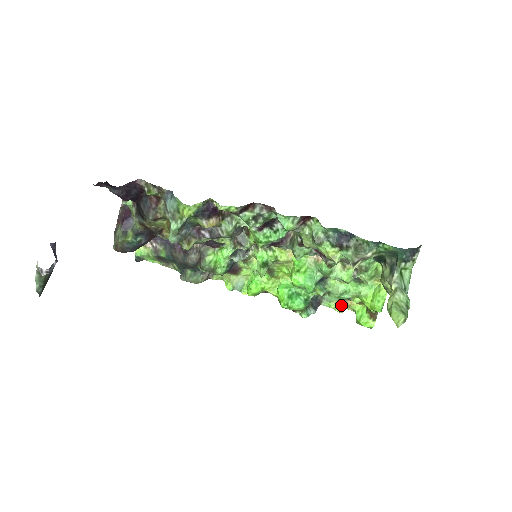
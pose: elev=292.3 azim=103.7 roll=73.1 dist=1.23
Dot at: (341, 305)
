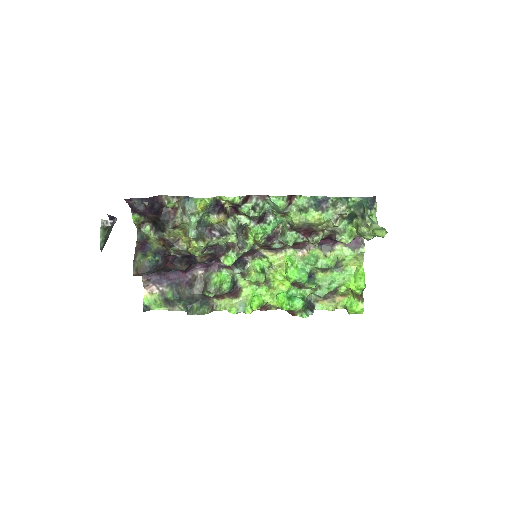
Dot at: (331, 304)
